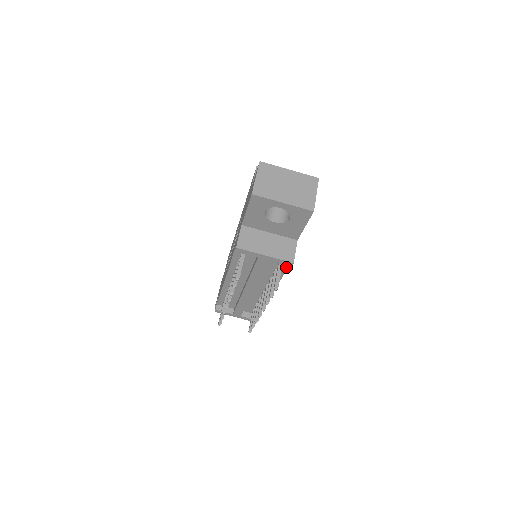
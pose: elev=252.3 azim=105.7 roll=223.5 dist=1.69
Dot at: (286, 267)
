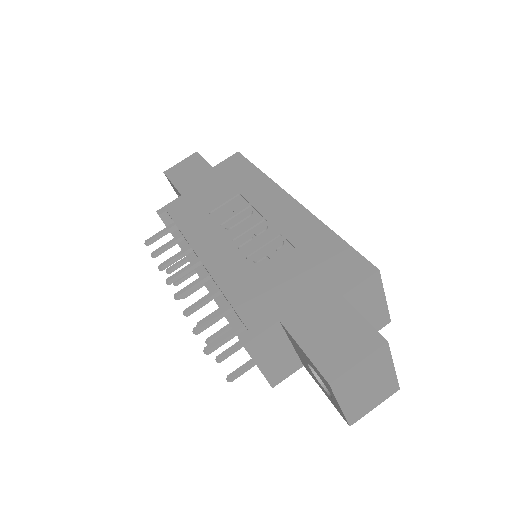
Dot at: occluded
